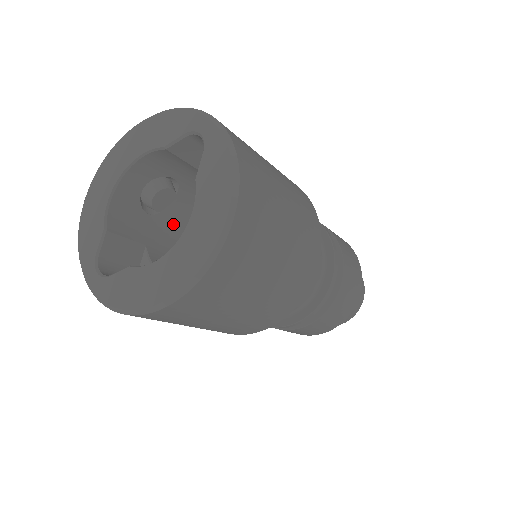
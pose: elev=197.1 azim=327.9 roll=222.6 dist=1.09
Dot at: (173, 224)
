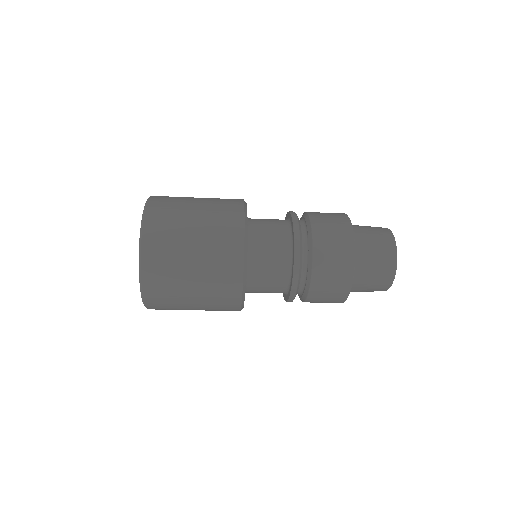
Dot at: occluded
